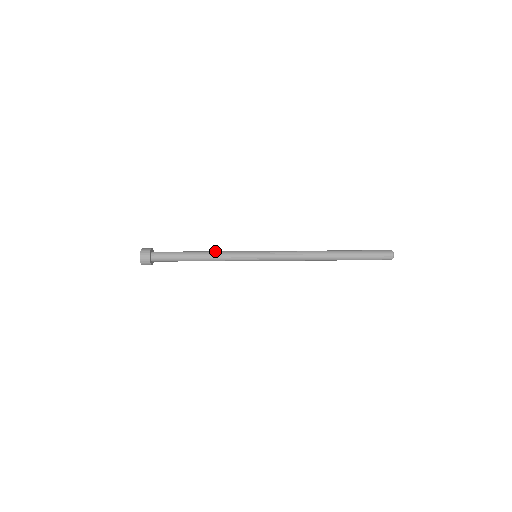
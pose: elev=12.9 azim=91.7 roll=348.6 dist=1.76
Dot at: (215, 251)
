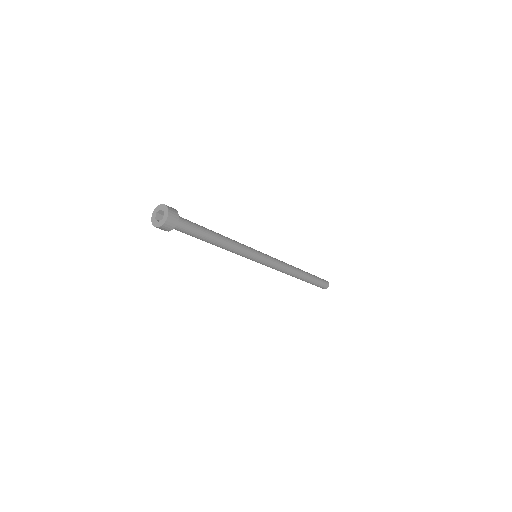
Dot at: (232, 242)
